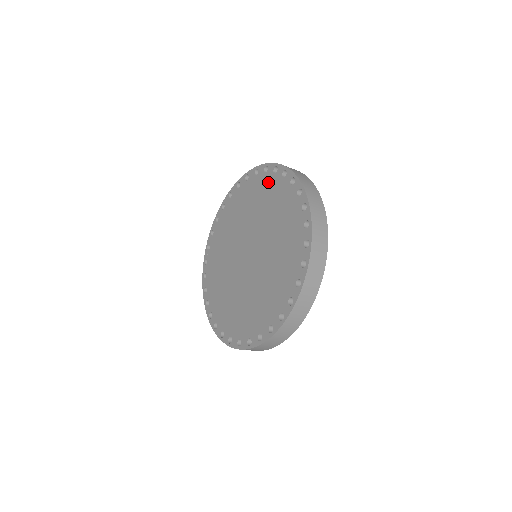
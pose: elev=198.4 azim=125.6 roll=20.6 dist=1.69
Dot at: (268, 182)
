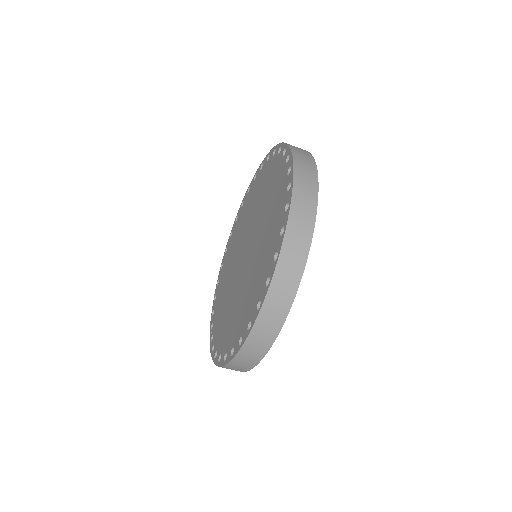
Dot at: (246, 202)
